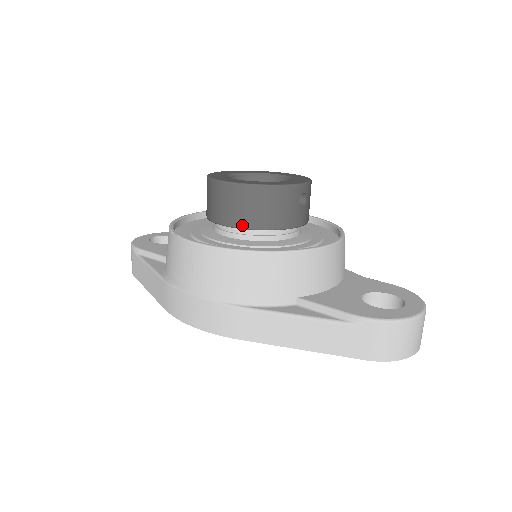
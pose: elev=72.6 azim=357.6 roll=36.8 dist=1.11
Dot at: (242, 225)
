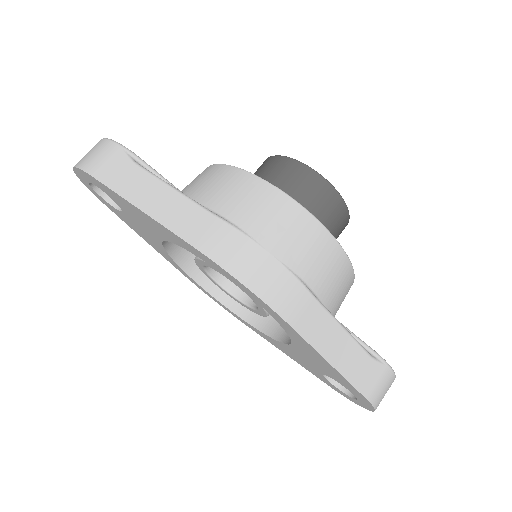
Dot at: occluded
